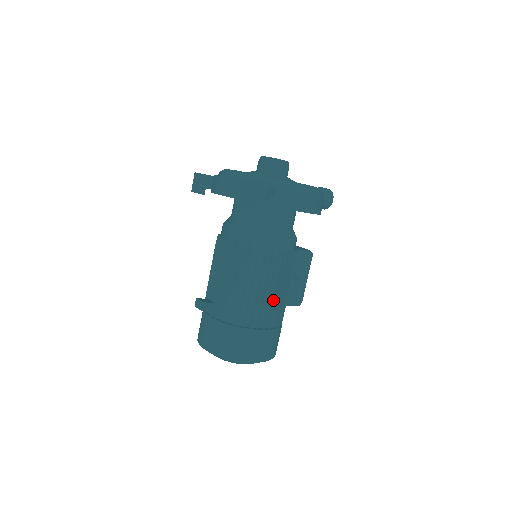
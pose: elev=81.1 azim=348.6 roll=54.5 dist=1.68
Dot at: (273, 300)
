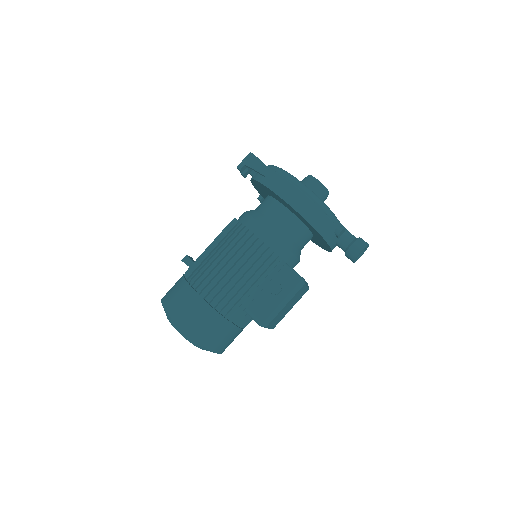
Dot at: (224, 275)
